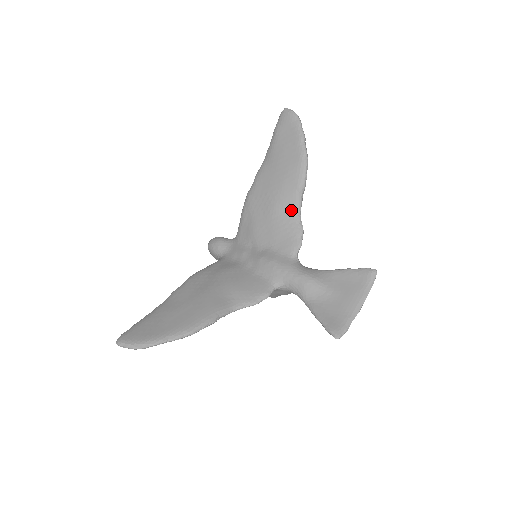
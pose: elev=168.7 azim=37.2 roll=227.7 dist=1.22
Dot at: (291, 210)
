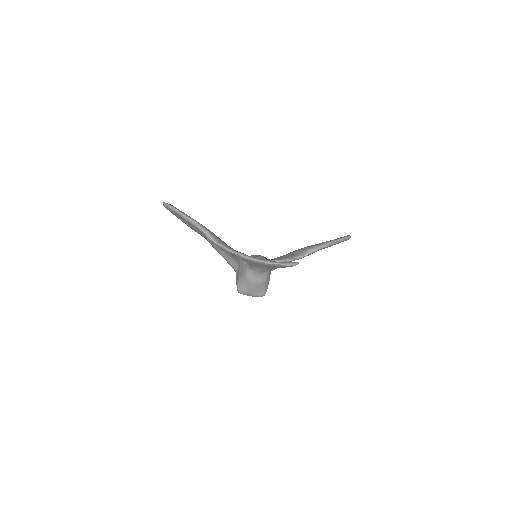
Dot at: (297, 254)
